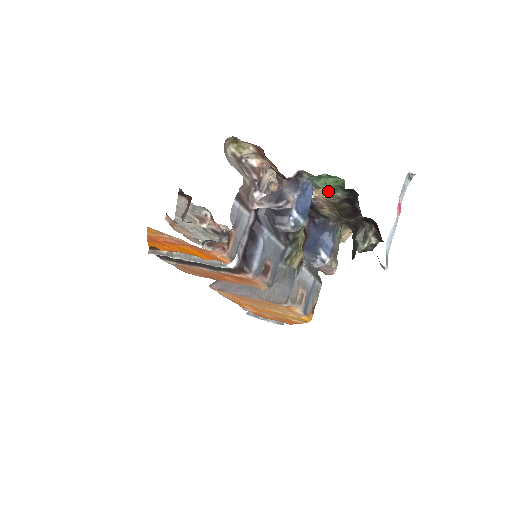
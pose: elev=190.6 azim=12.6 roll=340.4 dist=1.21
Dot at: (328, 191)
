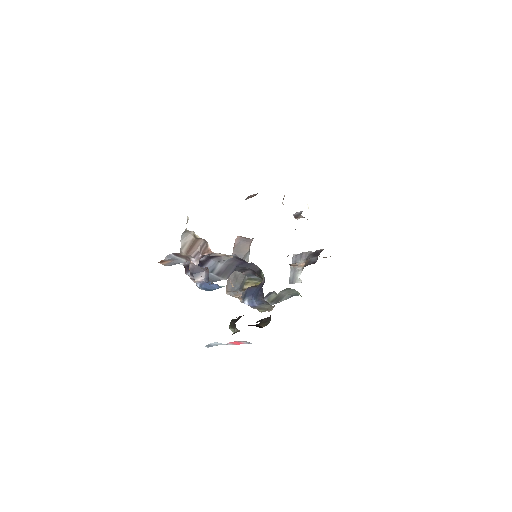
Dot at: occluded
